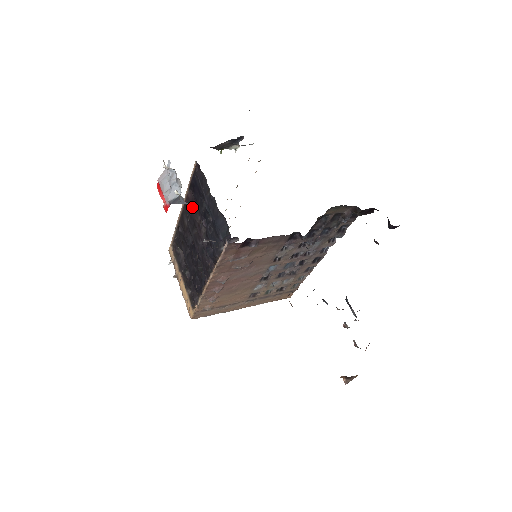
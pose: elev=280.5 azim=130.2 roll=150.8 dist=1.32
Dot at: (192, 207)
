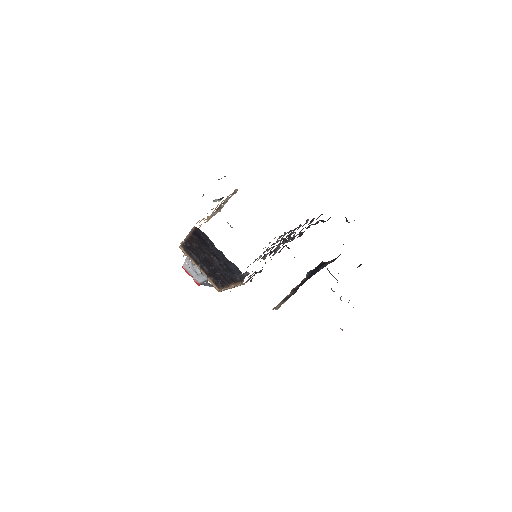
Dot at: (199, 243)
